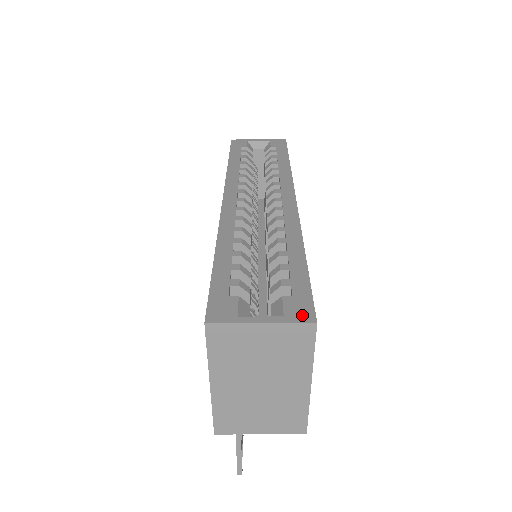
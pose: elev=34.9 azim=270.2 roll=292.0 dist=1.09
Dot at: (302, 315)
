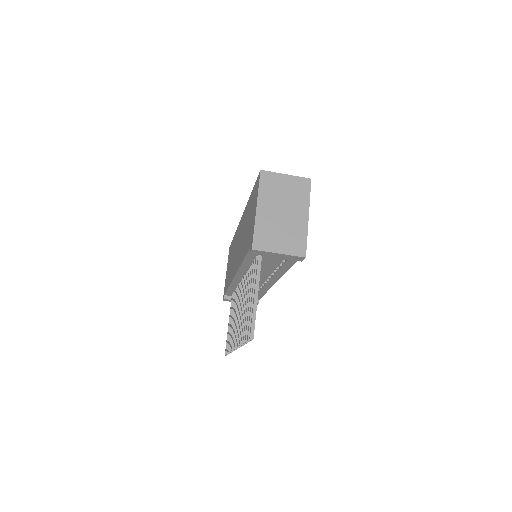
Dot at: (304, 180)
